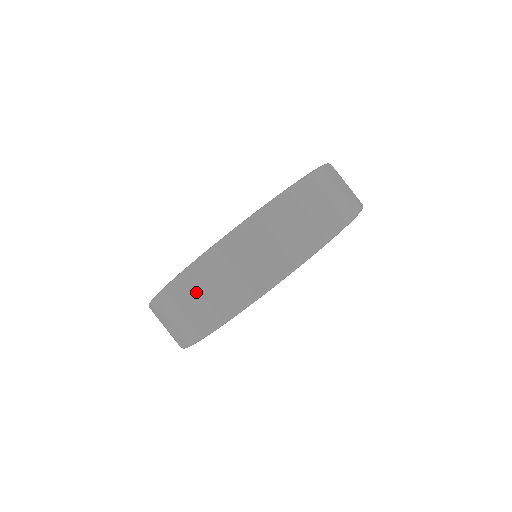
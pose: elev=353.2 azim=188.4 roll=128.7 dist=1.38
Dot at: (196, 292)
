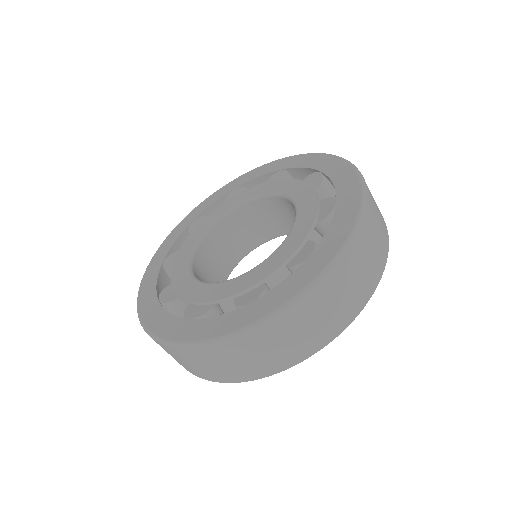
Dot at: (188, 360)
